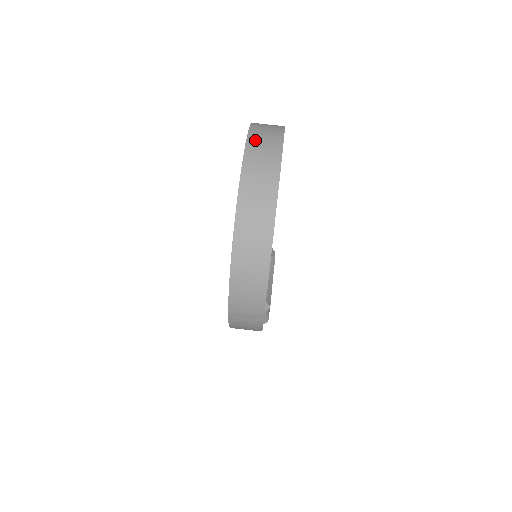
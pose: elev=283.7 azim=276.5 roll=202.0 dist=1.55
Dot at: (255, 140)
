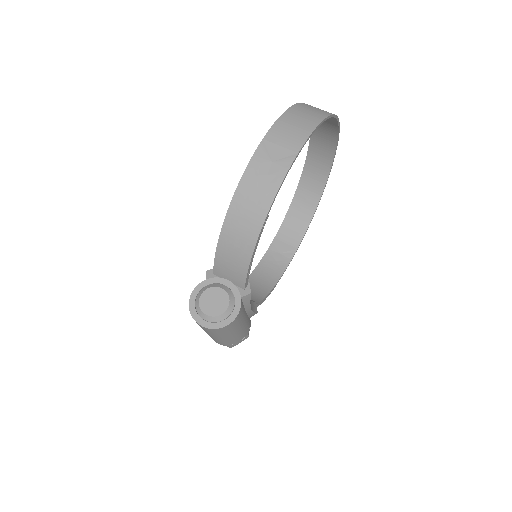
Dot at: (317, 138)
